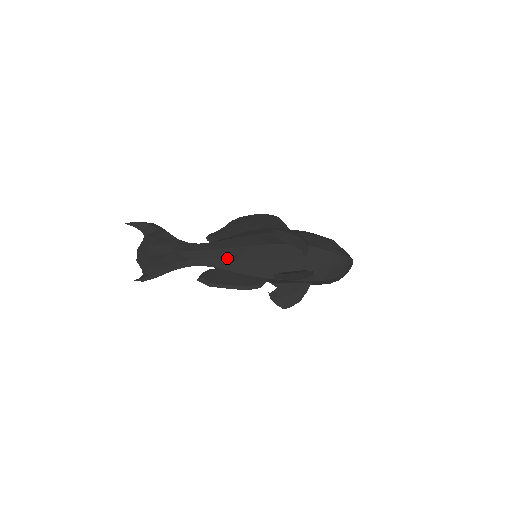
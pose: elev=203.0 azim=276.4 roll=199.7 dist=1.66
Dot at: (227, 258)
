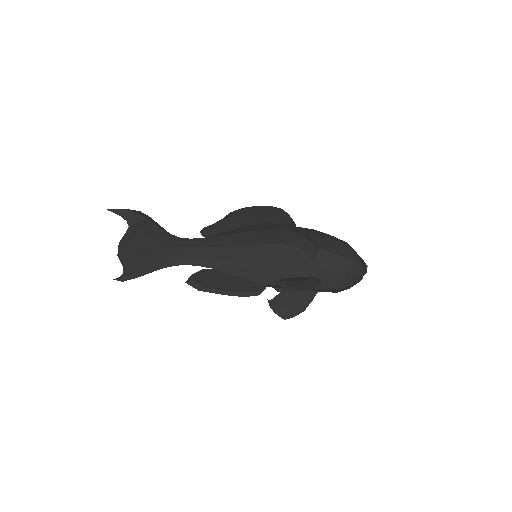
Dot at: (222, 258)
